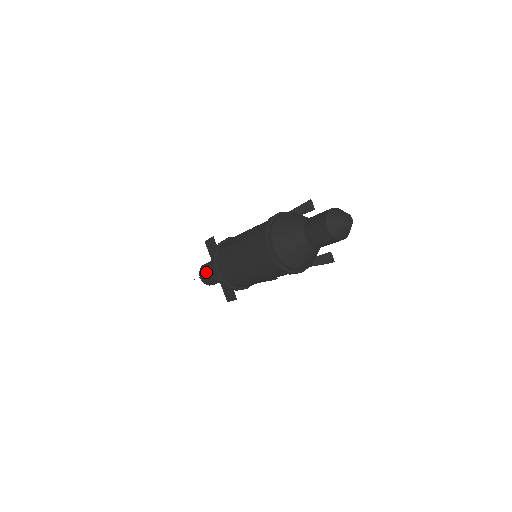
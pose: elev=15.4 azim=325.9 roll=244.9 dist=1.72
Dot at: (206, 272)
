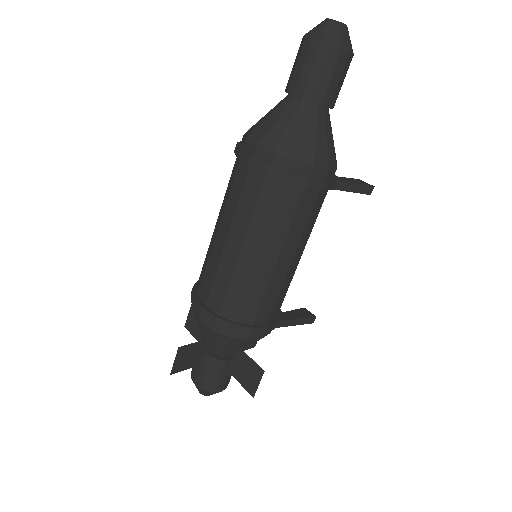
Dot at: occluded
